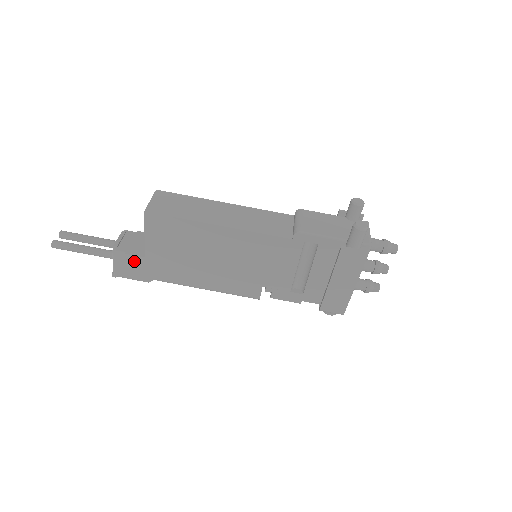
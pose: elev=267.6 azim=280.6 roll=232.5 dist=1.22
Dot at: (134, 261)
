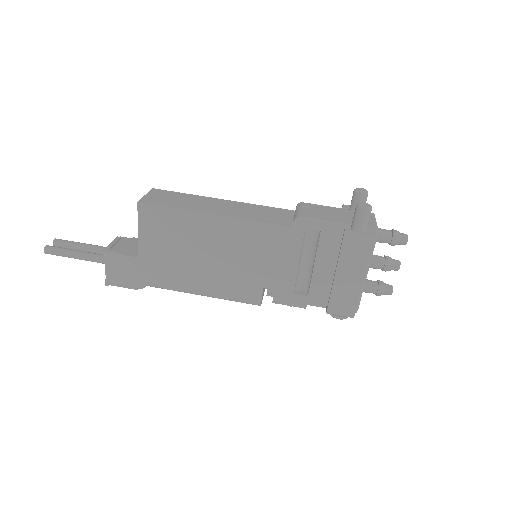
Dot at: (127, 263)
